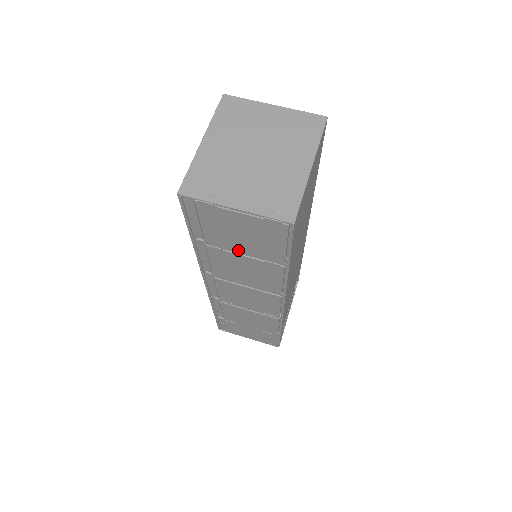
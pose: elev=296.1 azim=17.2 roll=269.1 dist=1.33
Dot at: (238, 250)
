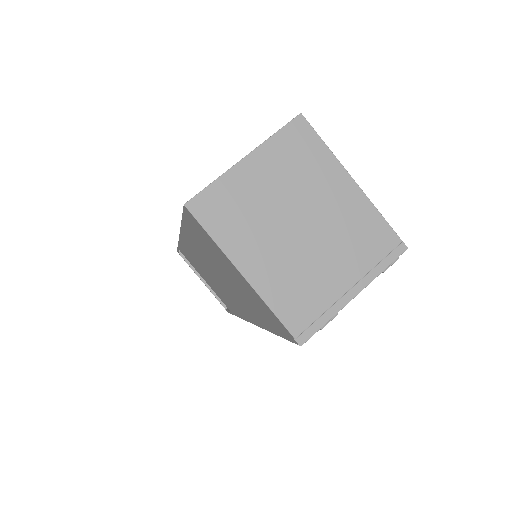
Dot at: occluded
